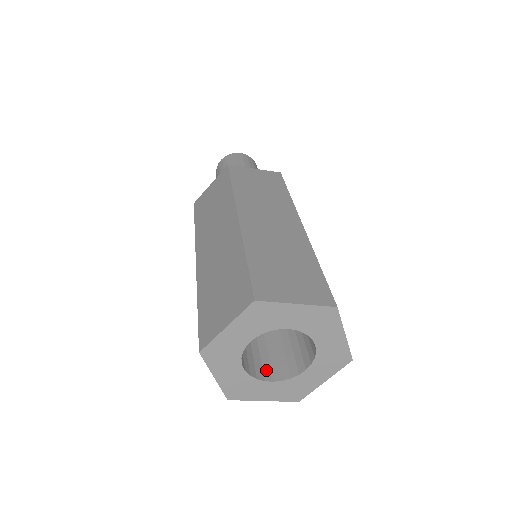
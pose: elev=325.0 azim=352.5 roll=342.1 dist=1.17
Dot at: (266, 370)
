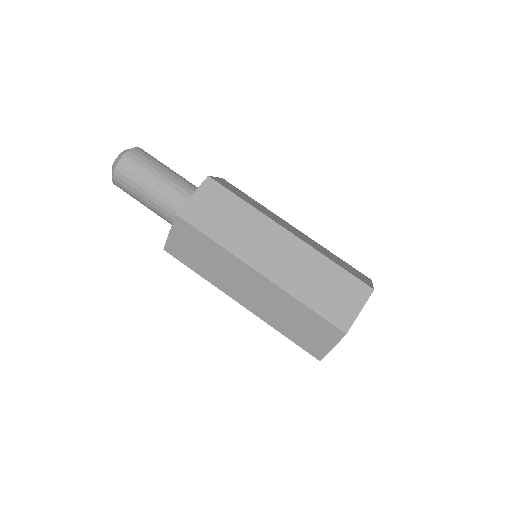
Dot at: occluded
